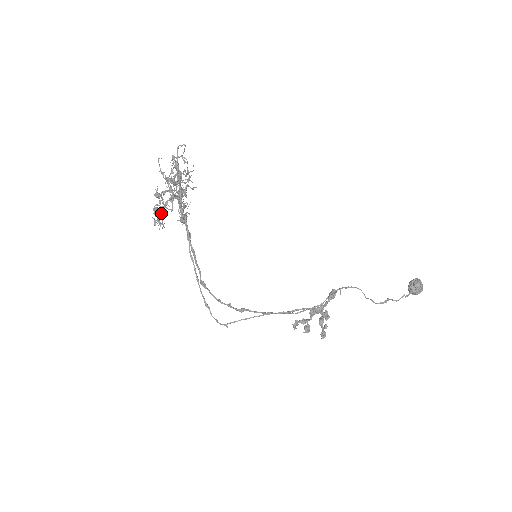
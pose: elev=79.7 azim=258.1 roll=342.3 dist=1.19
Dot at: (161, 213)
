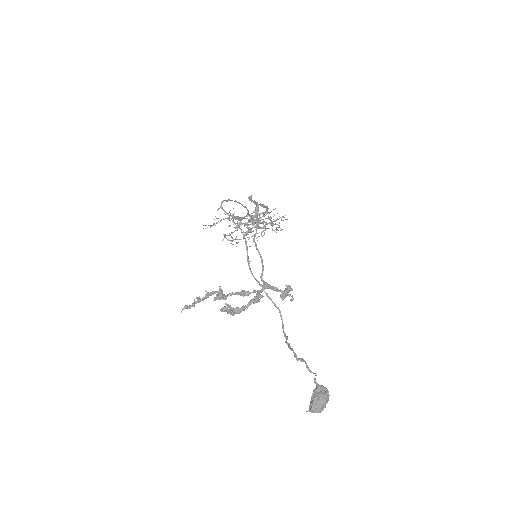
Dot at: (235, 216)
